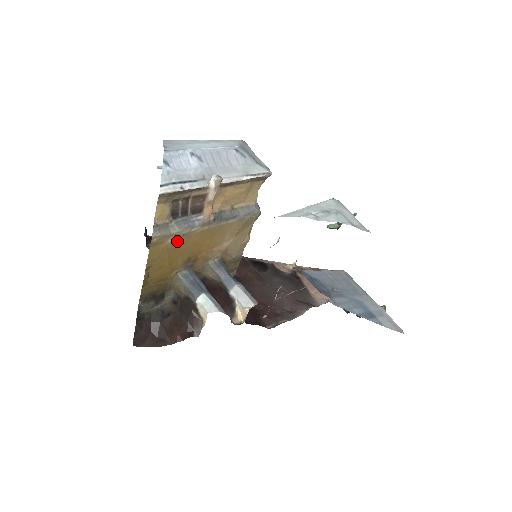
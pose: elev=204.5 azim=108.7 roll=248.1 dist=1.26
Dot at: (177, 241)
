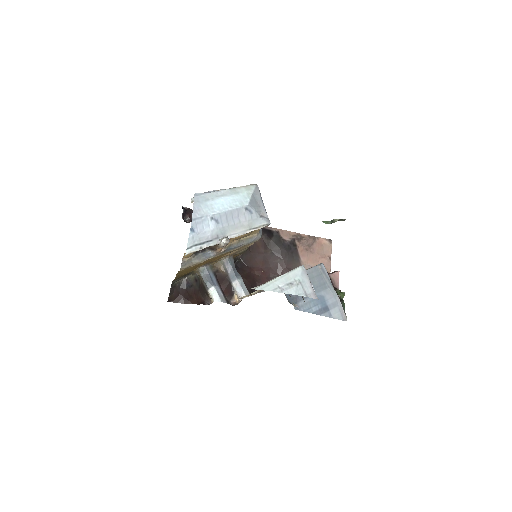
Dot at: (197, 264)
